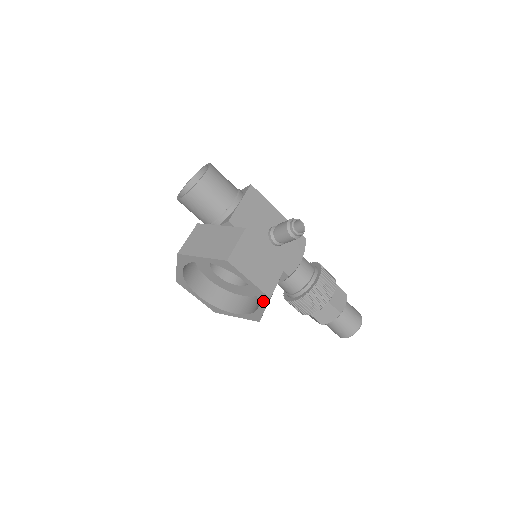
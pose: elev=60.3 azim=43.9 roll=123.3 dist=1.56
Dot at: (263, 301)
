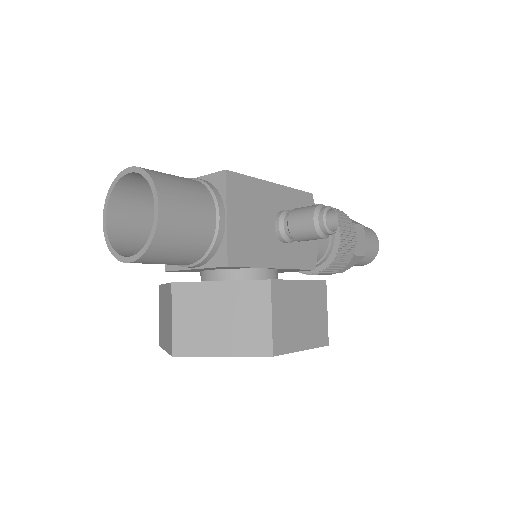
Dot at: occluded
